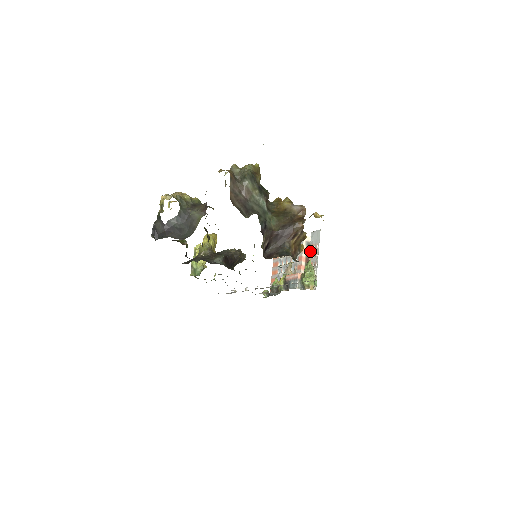
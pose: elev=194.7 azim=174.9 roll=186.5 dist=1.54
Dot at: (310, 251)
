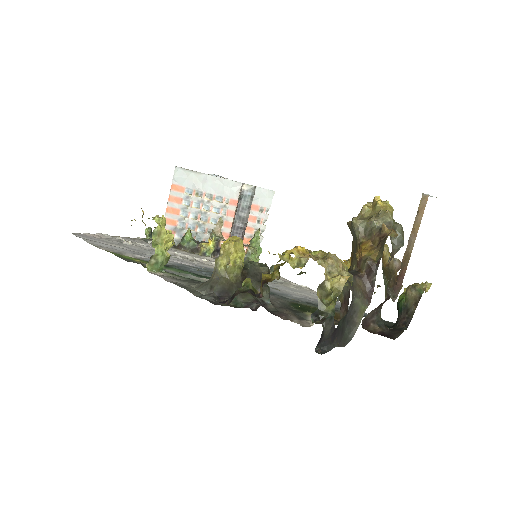
Dot at: (252, 212)
